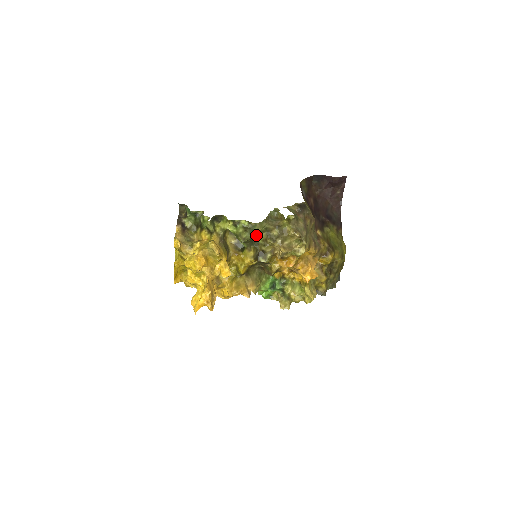
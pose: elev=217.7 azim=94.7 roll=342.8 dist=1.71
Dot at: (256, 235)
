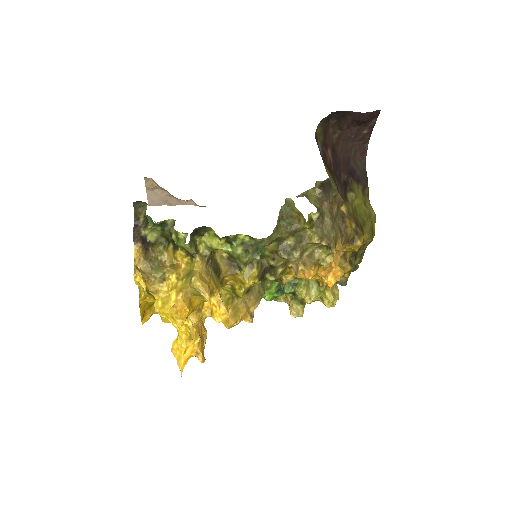
Dot at: occluded
